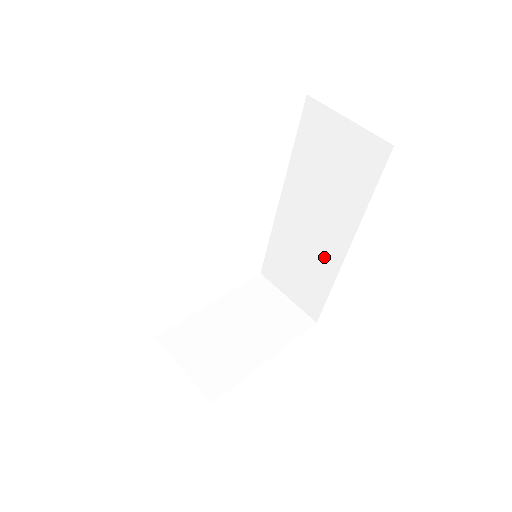
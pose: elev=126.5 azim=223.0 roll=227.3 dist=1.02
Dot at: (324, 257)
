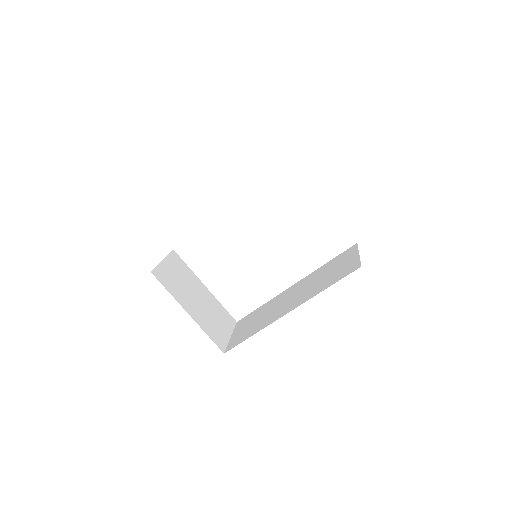
Dot at: (275, 315)
